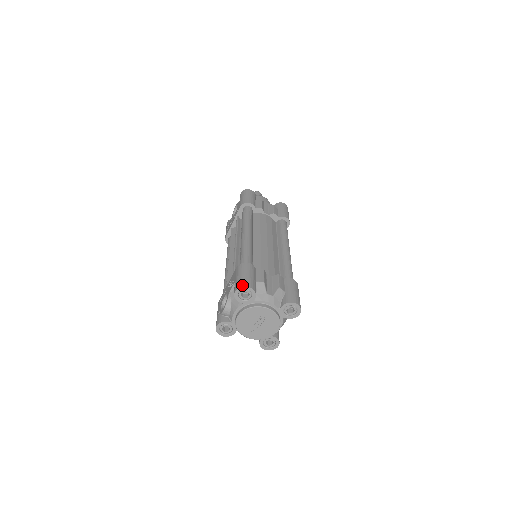
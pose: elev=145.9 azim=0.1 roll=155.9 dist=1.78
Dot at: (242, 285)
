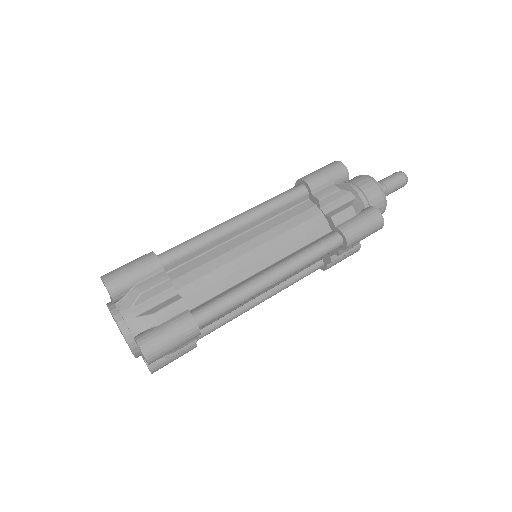
Dot at: (104, 277)
